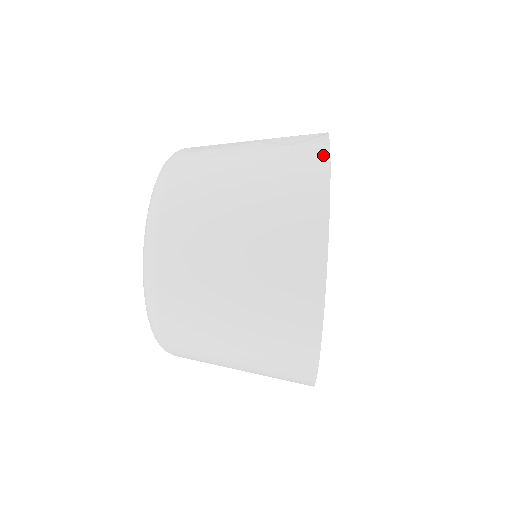
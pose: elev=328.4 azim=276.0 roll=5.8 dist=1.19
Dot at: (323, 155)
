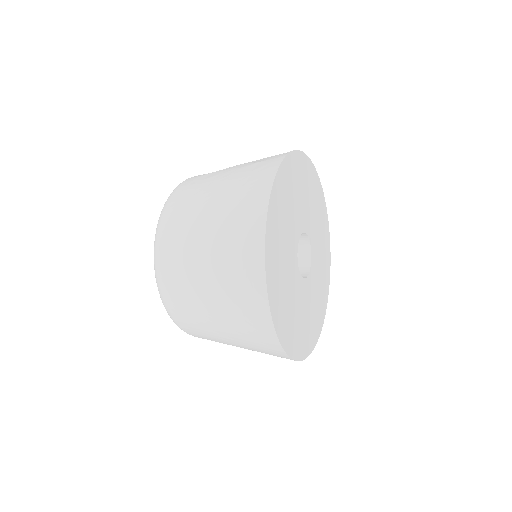
Dot at: (275, 165)
